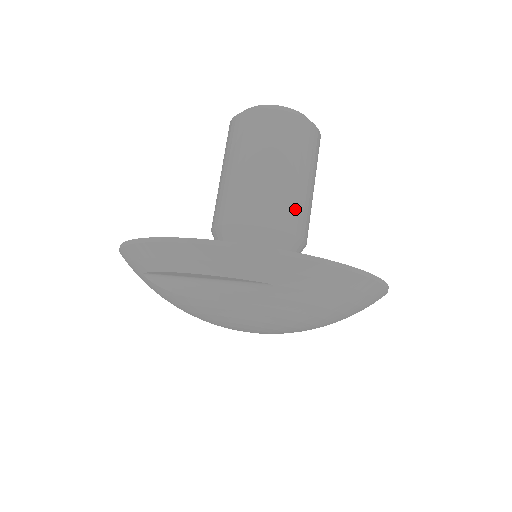
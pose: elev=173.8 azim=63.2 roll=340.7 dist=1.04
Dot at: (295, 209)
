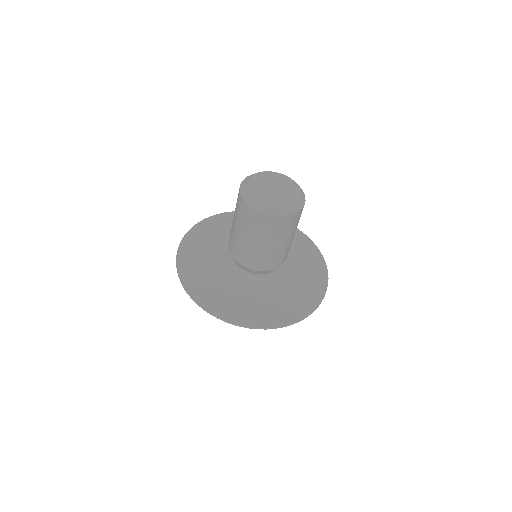
Dot at: (252, 258)
